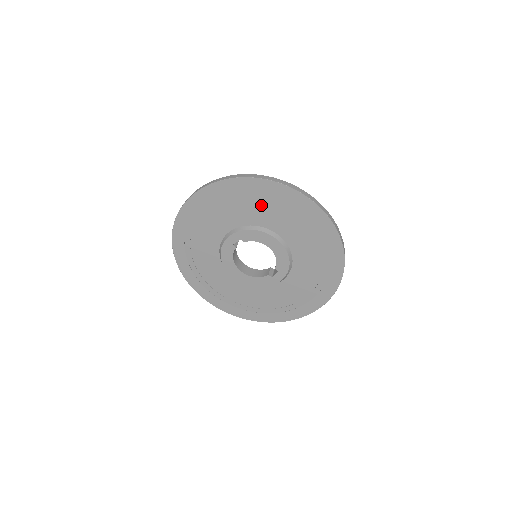
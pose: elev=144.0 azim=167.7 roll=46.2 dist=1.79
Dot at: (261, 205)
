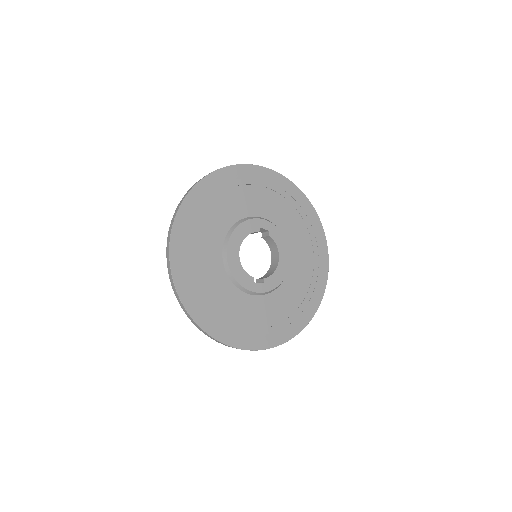
Dot at: (302, 231)
